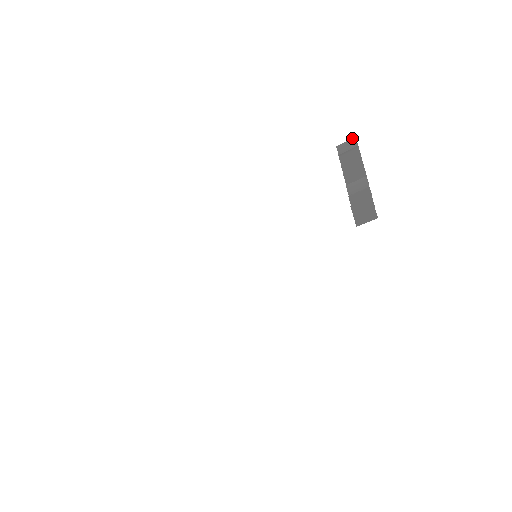
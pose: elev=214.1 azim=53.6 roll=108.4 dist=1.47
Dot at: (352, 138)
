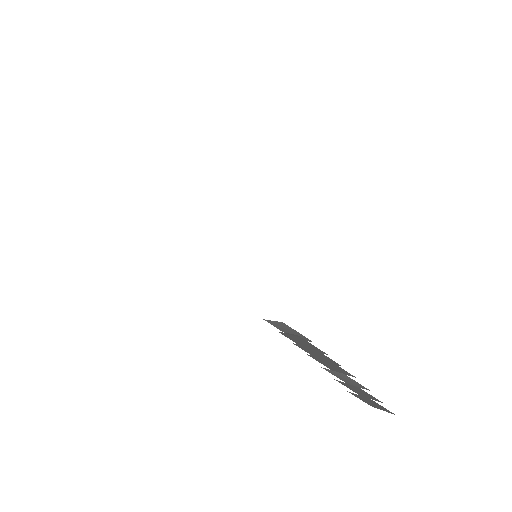
Dot at: (279, 322)
